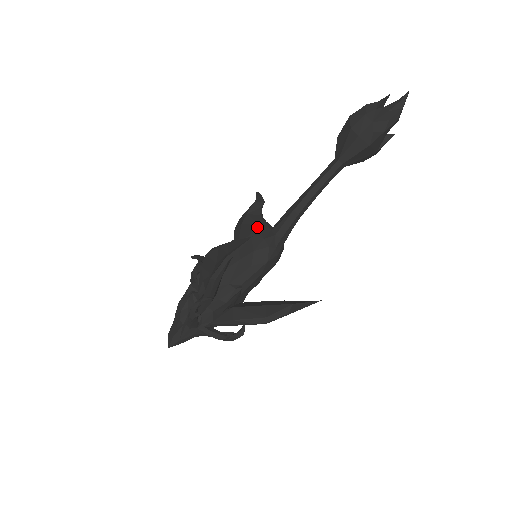
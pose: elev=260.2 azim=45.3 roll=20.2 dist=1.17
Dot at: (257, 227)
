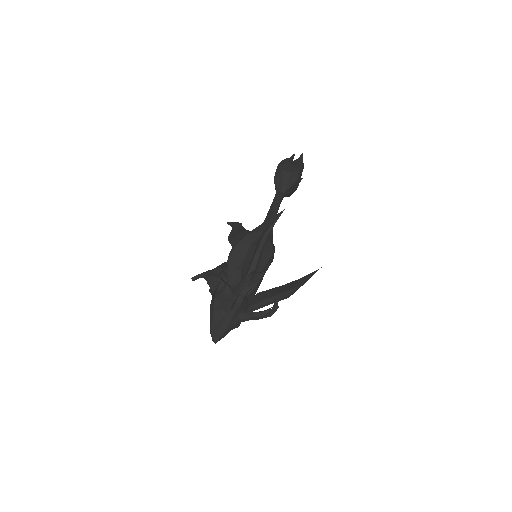
Dot at: occluded
